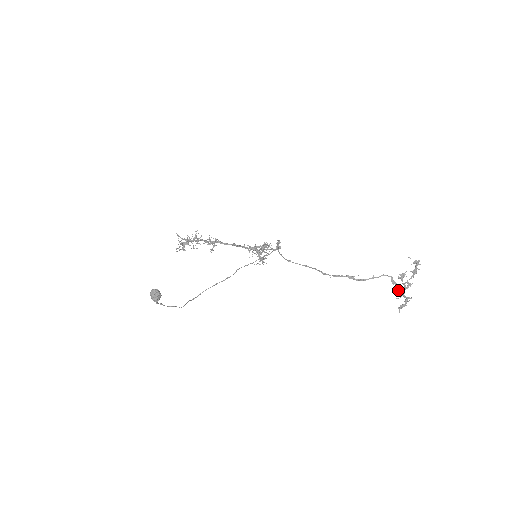
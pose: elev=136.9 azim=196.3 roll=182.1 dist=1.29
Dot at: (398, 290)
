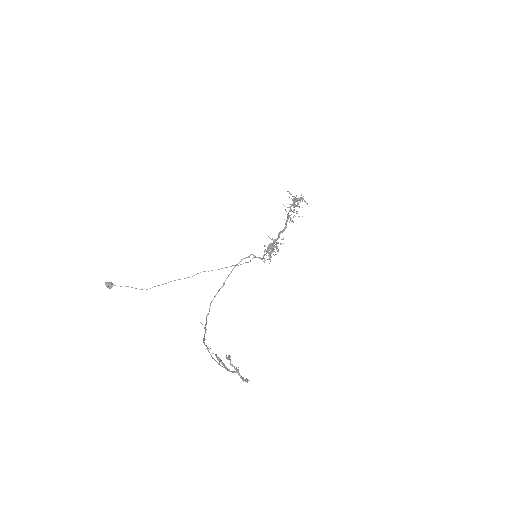
Dot at: (221, 366)
